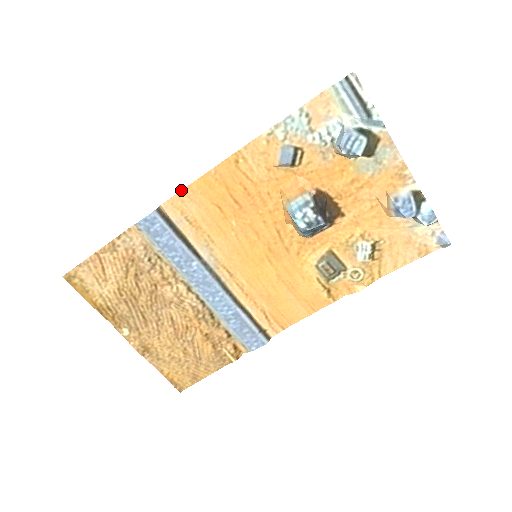
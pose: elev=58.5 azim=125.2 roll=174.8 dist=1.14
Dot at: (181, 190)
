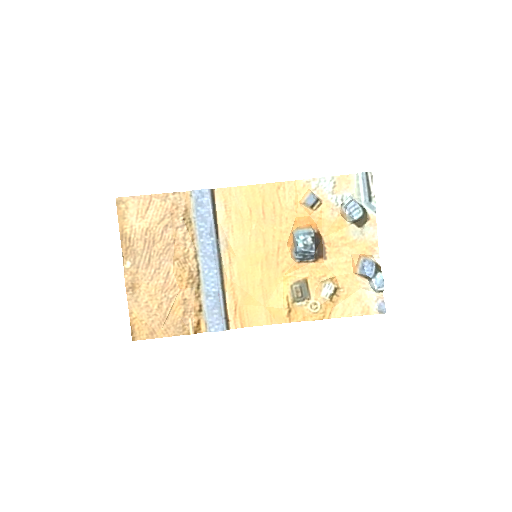
Dot at: (234, 187)
